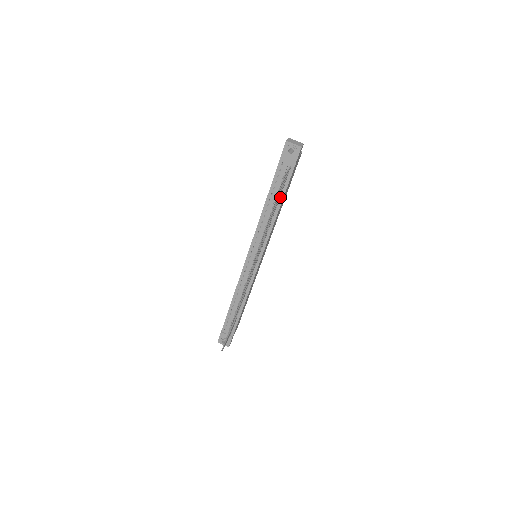
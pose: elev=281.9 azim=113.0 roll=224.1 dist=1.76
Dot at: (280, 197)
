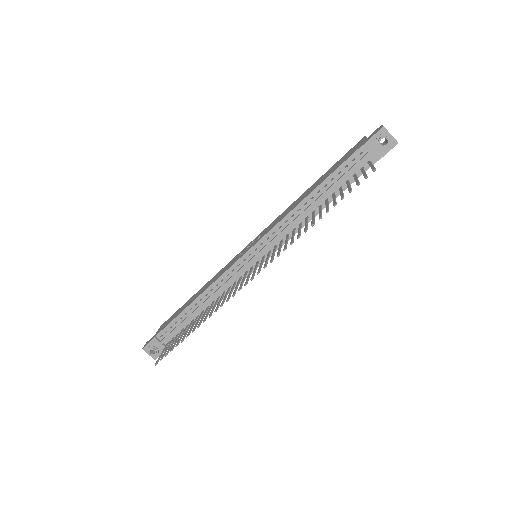
Dot at: occluded
